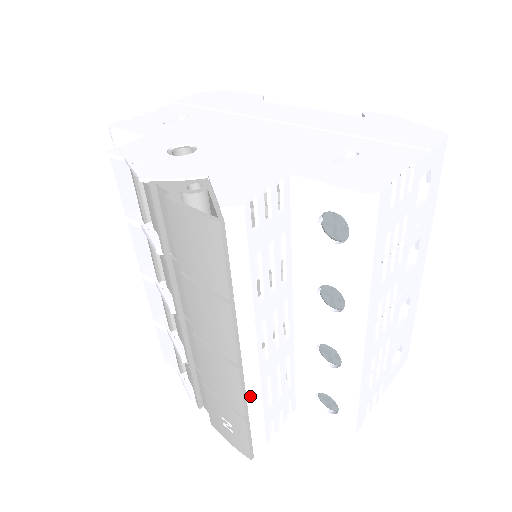
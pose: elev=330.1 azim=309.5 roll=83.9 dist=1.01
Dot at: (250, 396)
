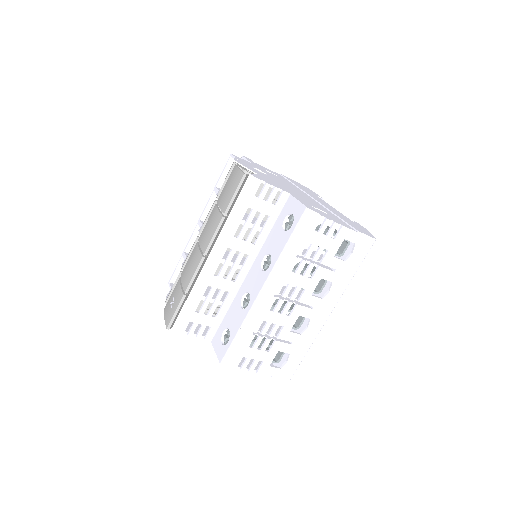
Dot at: (195, 289)
